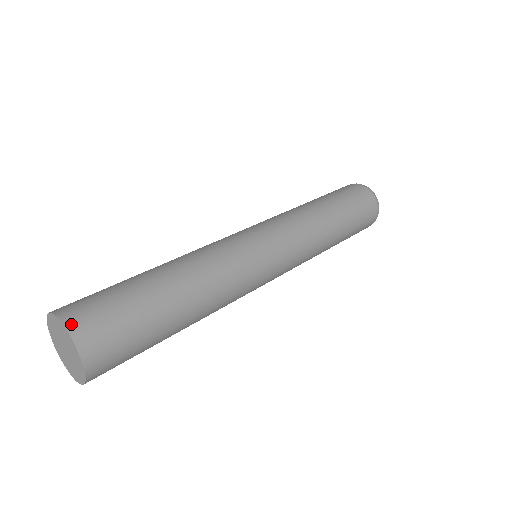
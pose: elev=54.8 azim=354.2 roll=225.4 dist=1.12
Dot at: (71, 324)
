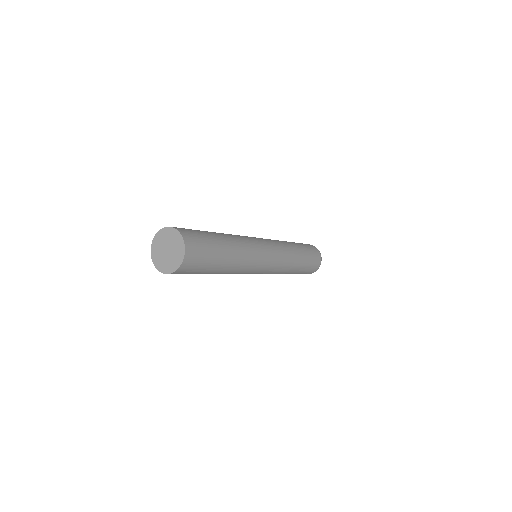
Dot at: (187, 247)
